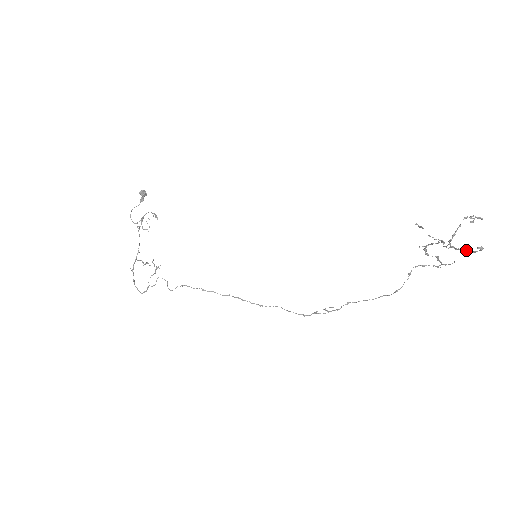
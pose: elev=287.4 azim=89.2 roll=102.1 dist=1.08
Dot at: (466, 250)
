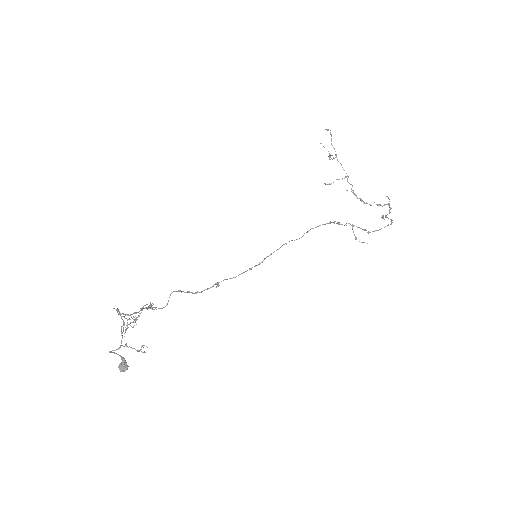
Dot at: (331, 140)
